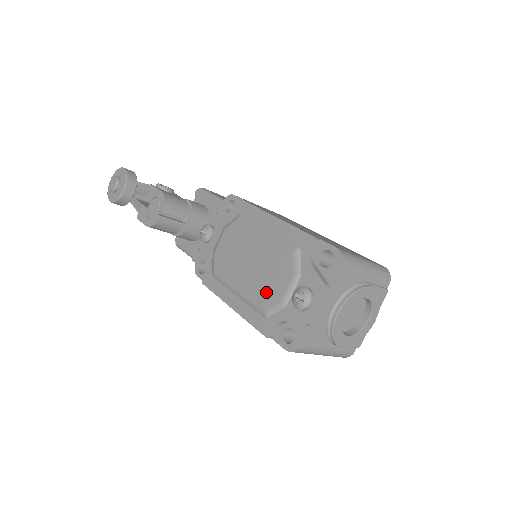
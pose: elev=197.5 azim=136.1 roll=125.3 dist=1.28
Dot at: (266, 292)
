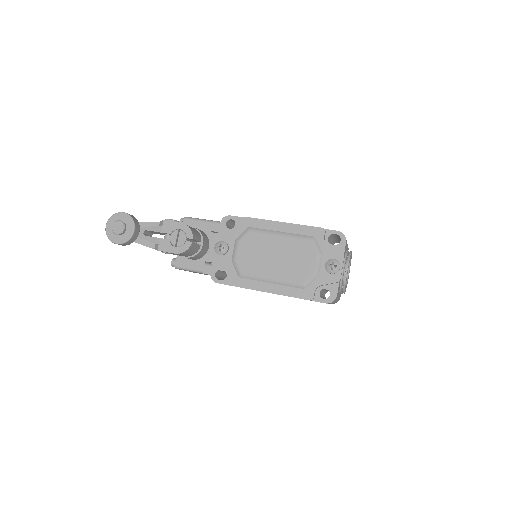
Dot at: (299, 272)
